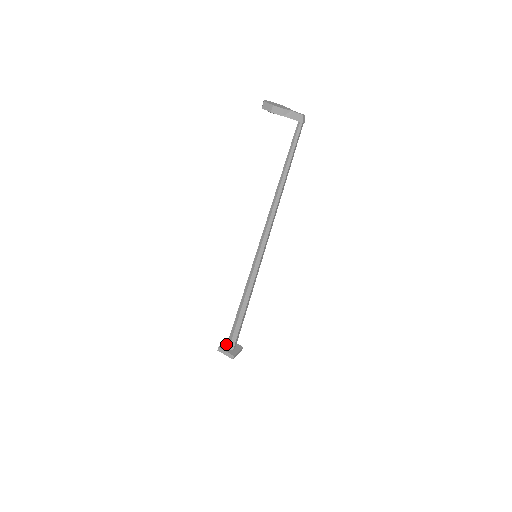
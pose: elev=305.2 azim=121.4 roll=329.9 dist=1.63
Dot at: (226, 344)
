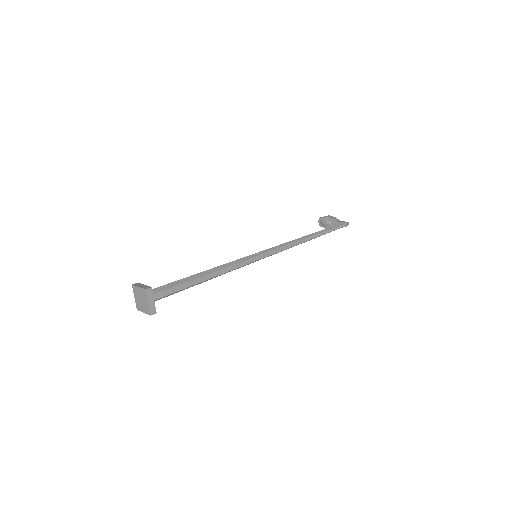
Dot at: occluded
